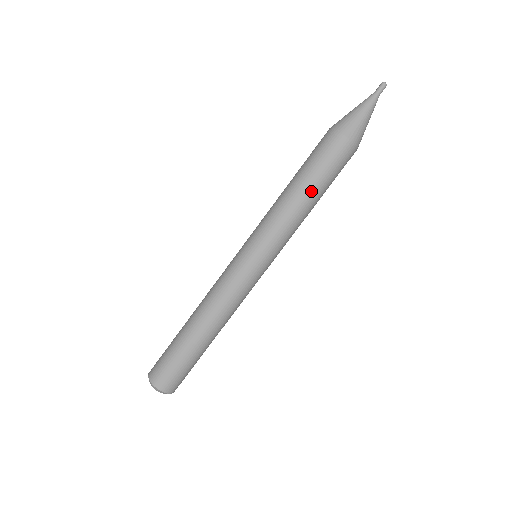
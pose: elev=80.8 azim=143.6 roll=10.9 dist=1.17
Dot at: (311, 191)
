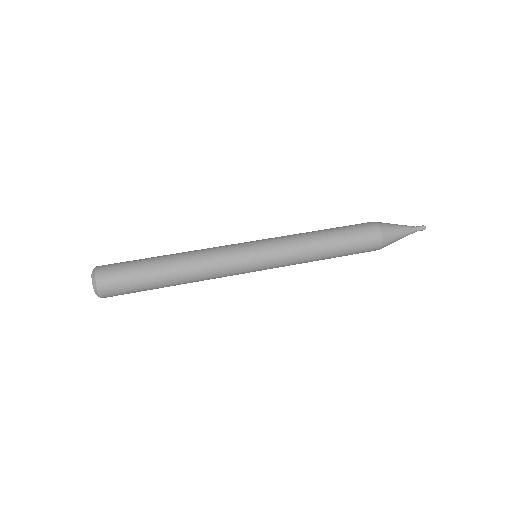
Dot at: (328, 232)
